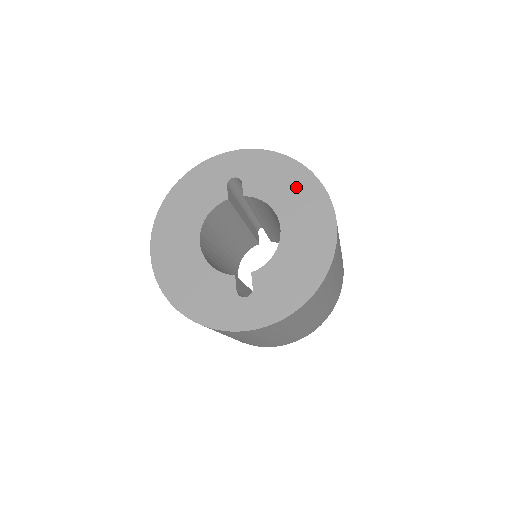
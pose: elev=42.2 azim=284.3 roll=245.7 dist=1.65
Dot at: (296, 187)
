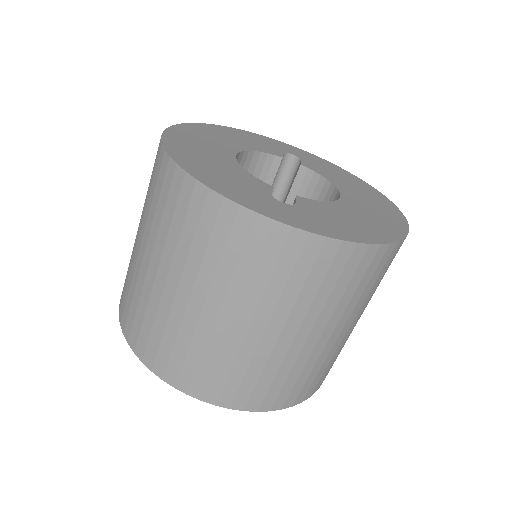
Dot at: (362, 188)
